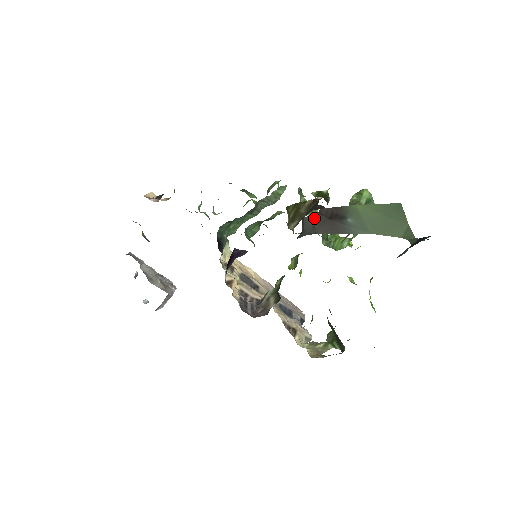
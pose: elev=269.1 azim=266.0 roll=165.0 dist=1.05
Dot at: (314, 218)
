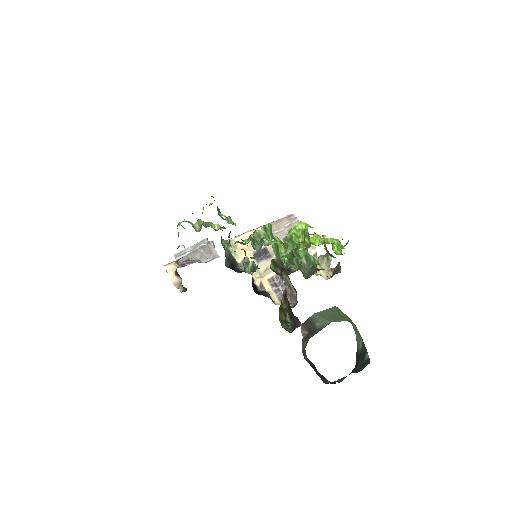
Dot at: (303, 340)
